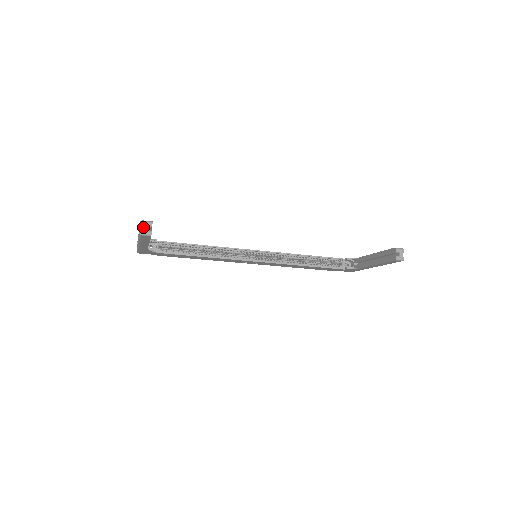
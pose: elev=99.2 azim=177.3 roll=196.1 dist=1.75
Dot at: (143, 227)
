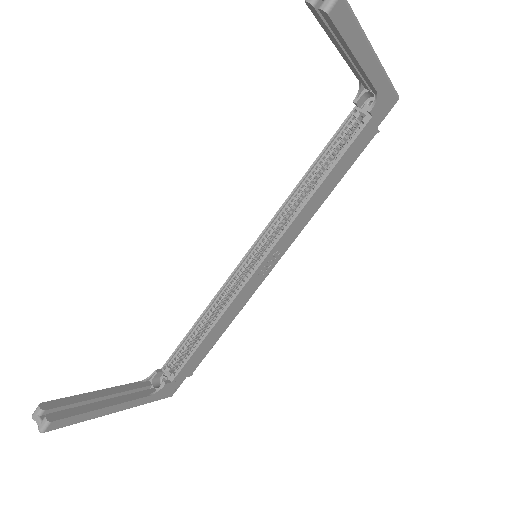
Dot at: (36, 422)
